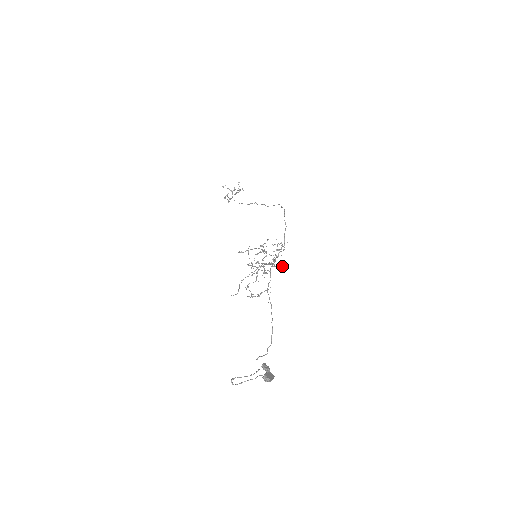
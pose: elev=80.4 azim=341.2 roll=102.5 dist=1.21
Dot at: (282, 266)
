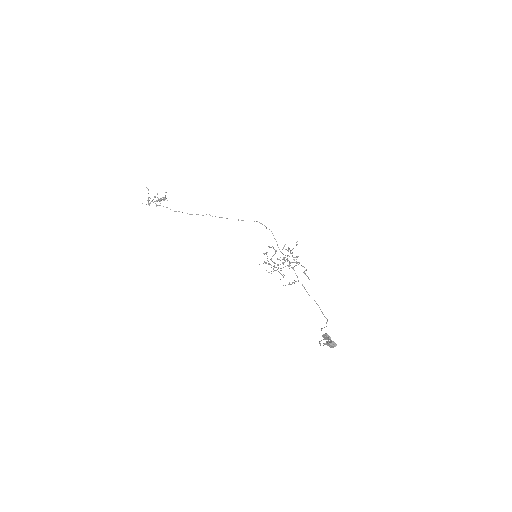
Dot at: occluded
